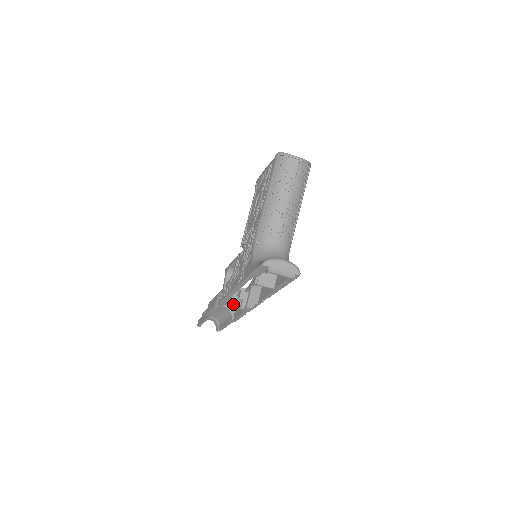
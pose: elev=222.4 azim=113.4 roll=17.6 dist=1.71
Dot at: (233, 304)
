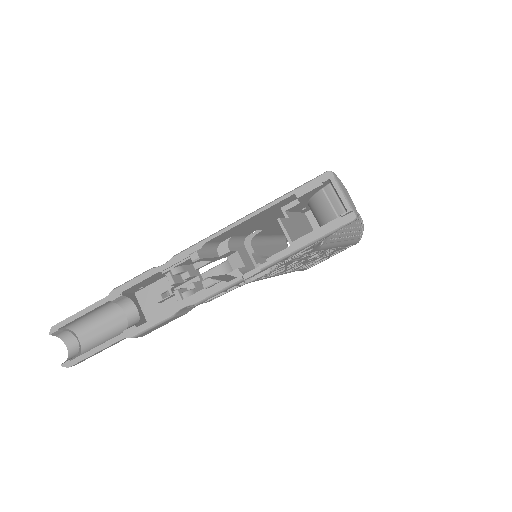
Dot at: (199, 256)
